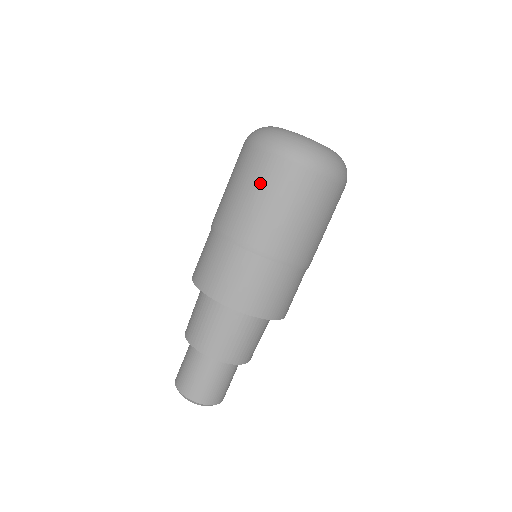
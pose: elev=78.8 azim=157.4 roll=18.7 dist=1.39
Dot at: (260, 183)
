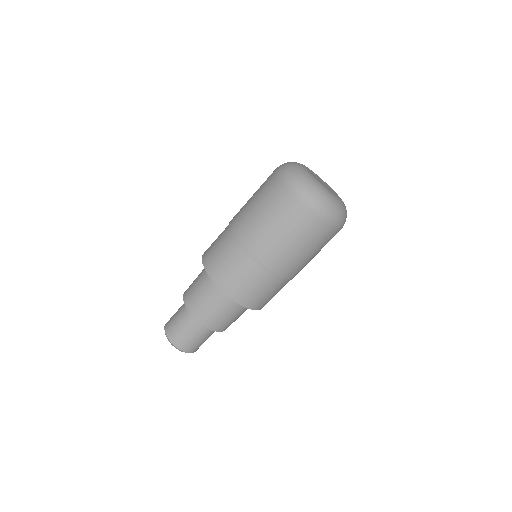
Dot at: (269, 203)
